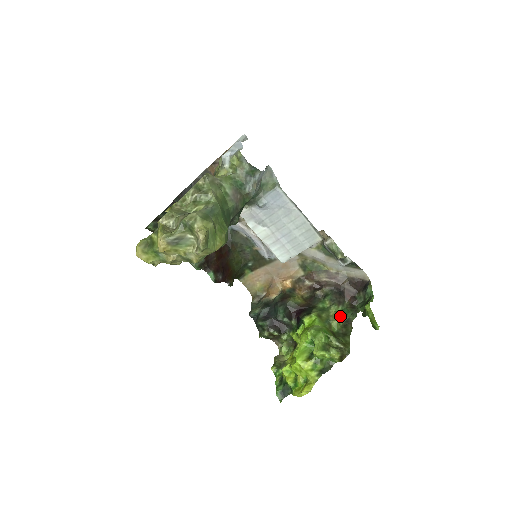
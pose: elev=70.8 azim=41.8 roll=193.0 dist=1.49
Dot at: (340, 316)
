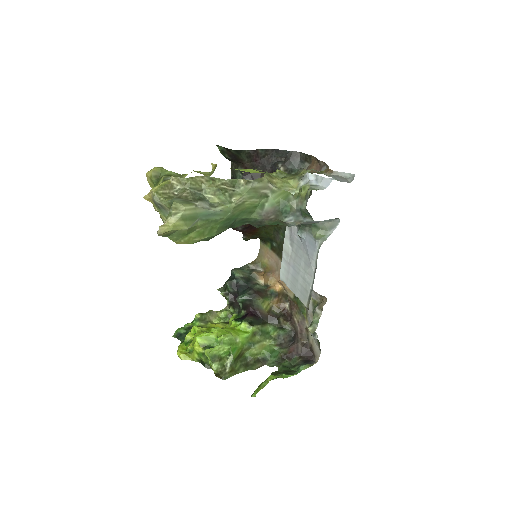
Dot at: (265, 352)
